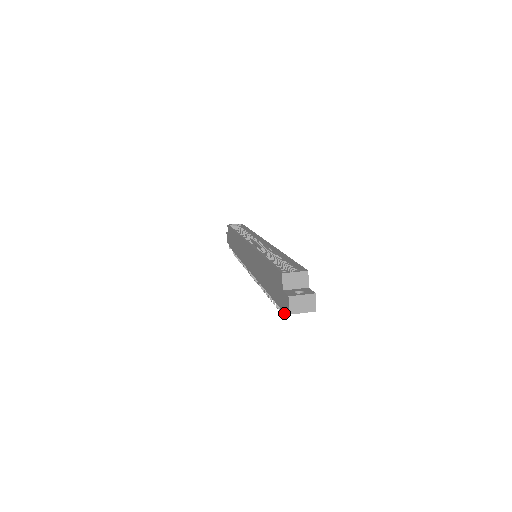
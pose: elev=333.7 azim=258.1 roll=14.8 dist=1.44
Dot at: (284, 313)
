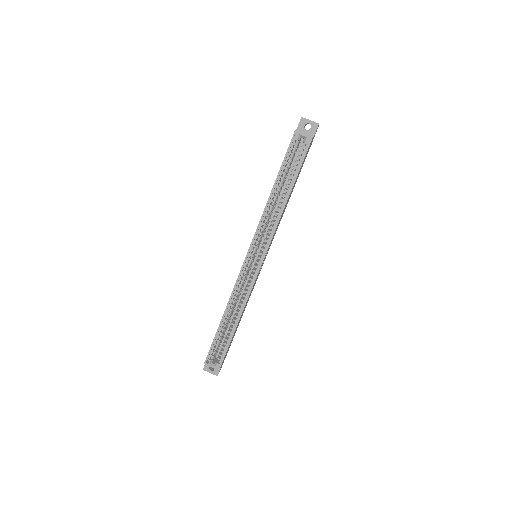
Dot at: occluded
